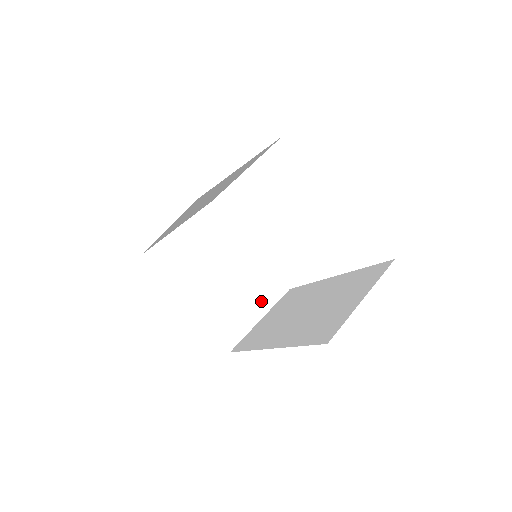
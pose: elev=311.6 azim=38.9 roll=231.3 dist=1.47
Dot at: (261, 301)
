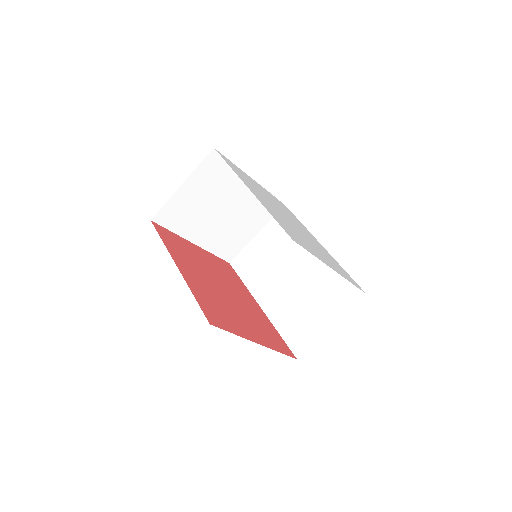
Dot at: (258, 222)
